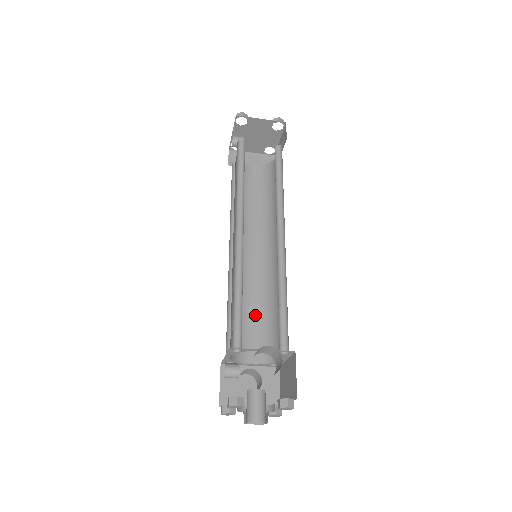
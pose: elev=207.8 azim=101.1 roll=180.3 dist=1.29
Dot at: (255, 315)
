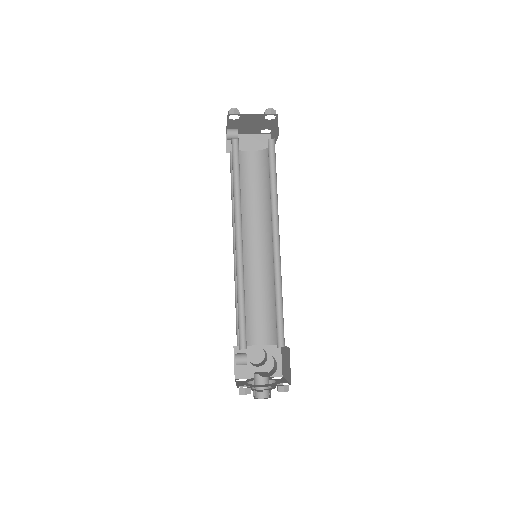
Dot at: (259, 303)
